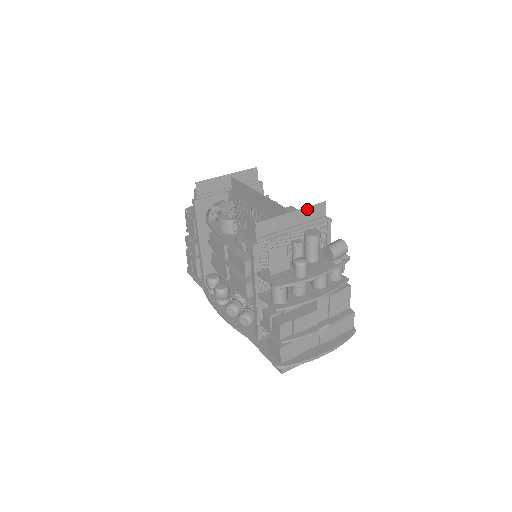
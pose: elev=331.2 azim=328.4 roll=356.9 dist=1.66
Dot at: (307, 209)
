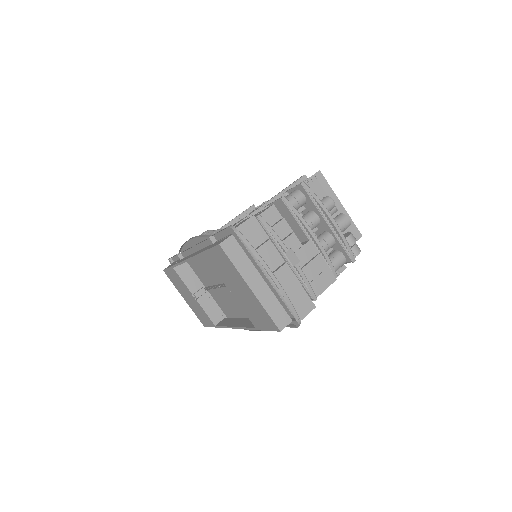
Dot at: occluded
